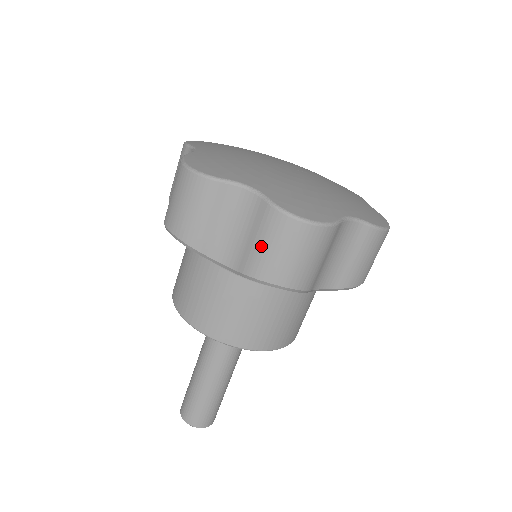
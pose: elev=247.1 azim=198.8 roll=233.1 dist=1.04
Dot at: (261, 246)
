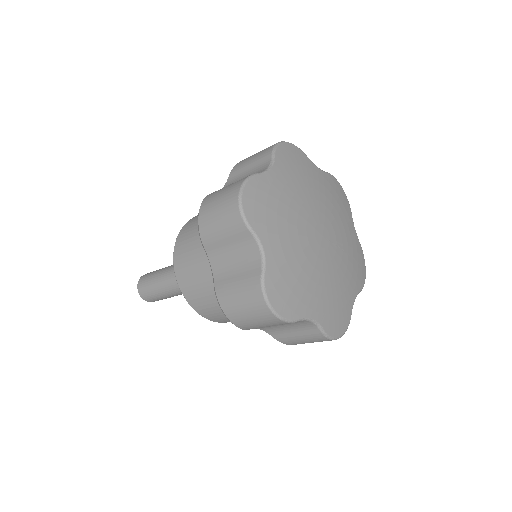
Dot at: (236, 289)
